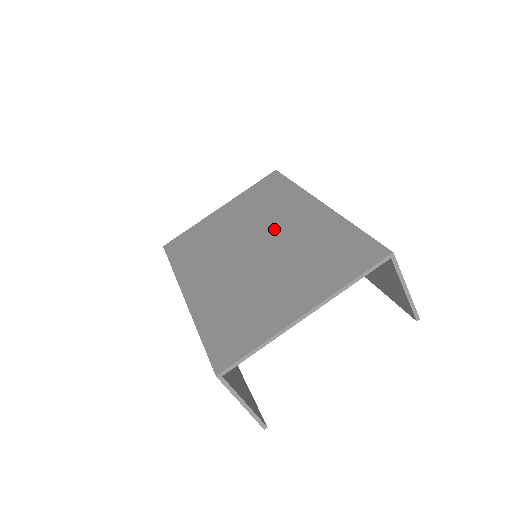
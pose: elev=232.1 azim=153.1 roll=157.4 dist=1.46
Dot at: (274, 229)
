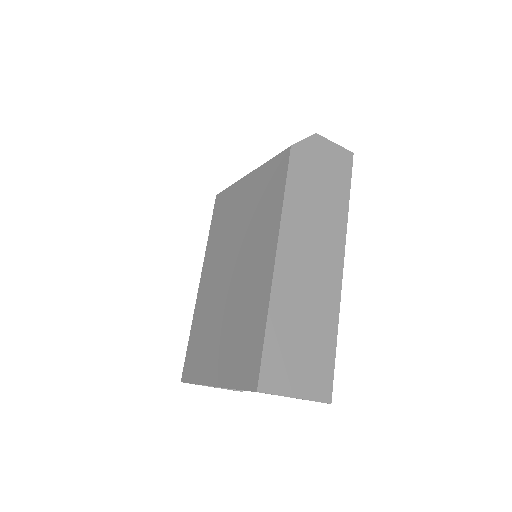
Dot at: (246, 261)
